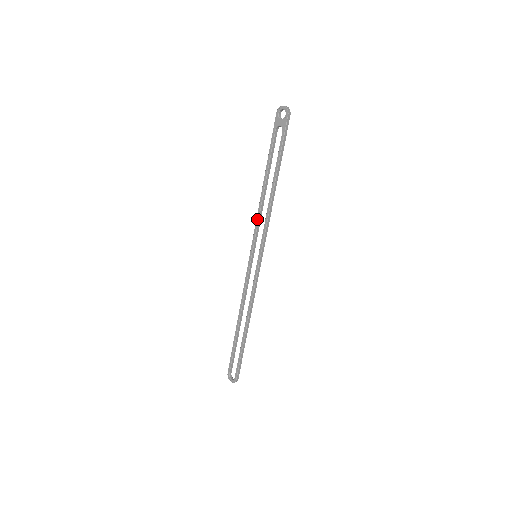
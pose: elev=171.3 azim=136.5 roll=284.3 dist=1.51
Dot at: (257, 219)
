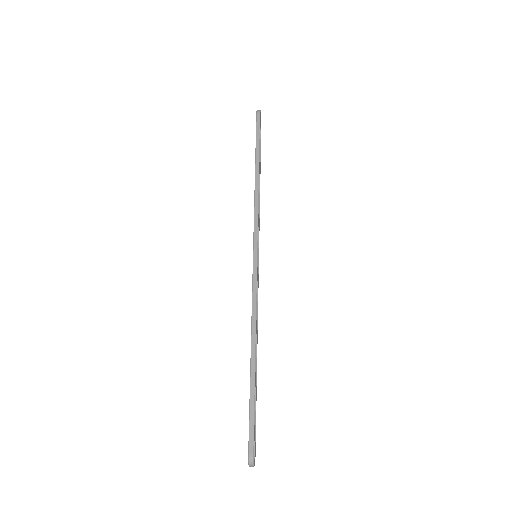
Dot at: occluded
